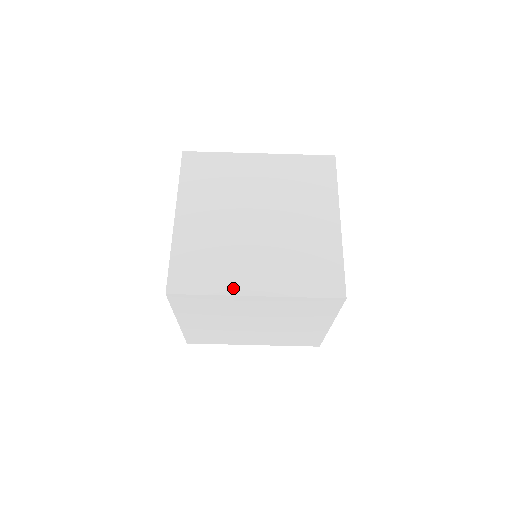
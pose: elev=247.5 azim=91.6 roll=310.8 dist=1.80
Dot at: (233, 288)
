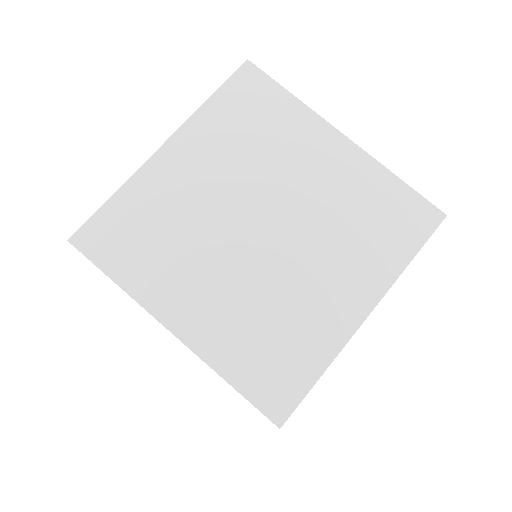
Dot at: (151, 298)
